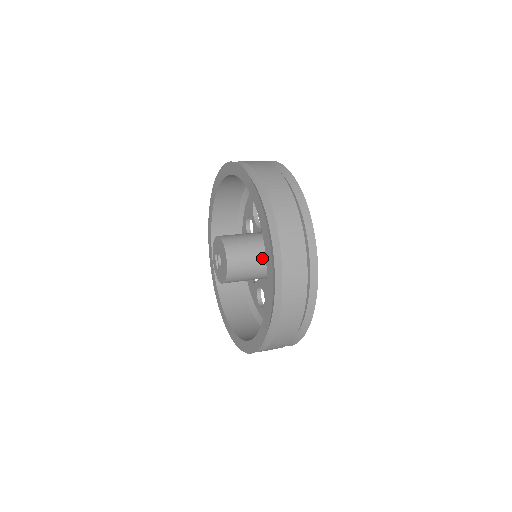
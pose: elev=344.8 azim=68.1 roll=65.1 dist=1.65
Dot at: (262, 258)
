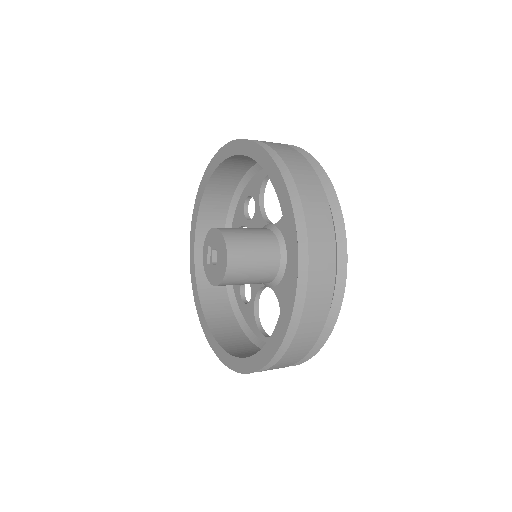
Dot at: (266, 267)
